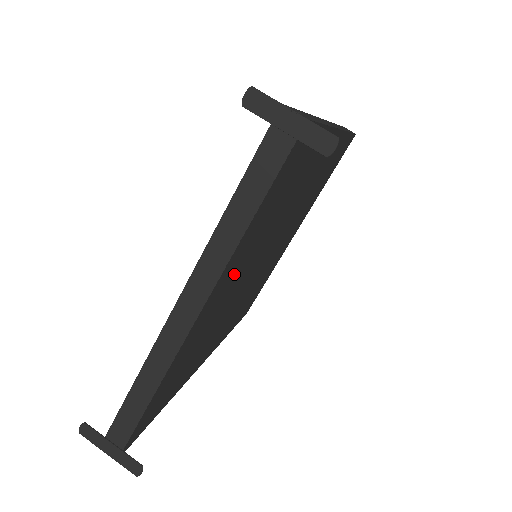
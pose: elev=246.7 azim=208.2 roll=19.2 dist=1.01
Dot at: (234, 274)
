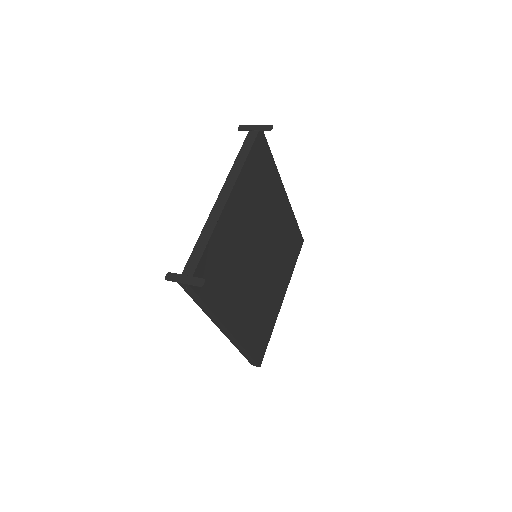
Dot at: (244, 205)
